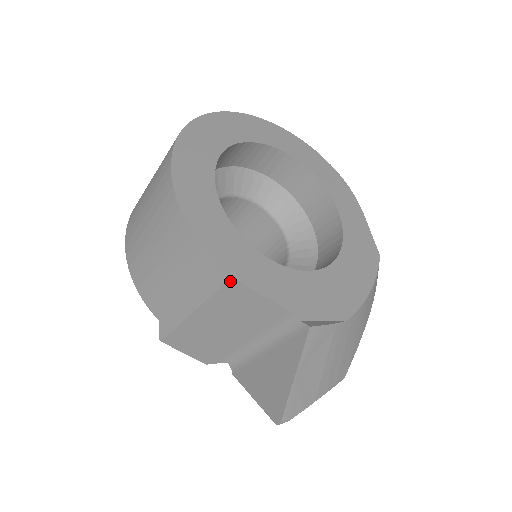
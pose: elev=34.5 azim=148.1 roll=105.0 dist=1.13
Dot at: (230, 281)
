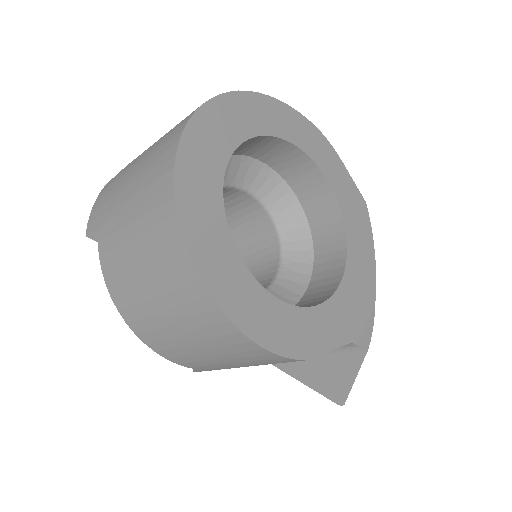
Dot at: (303, 360)
